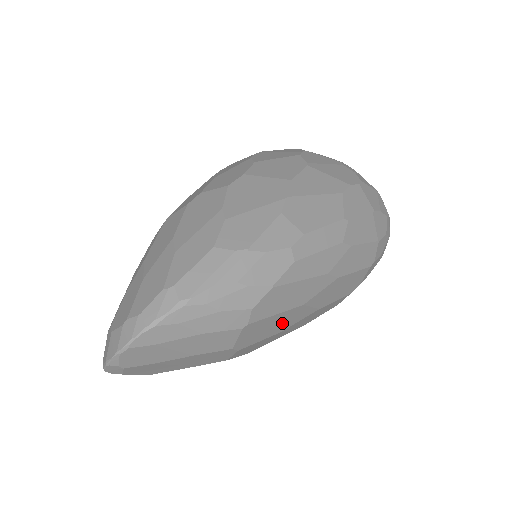
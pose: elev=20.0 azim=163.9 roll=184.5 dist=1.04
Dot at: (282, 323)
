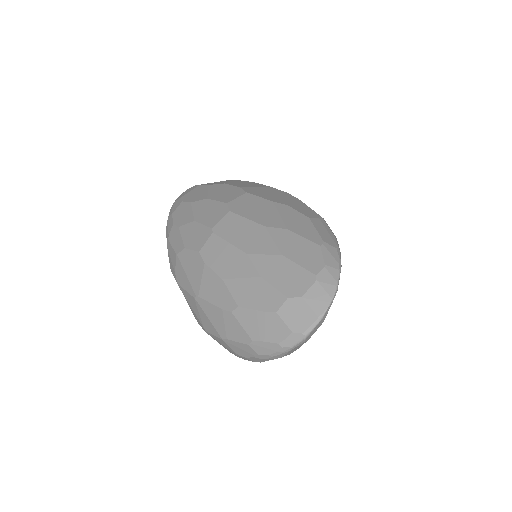
Dot at: occluded
